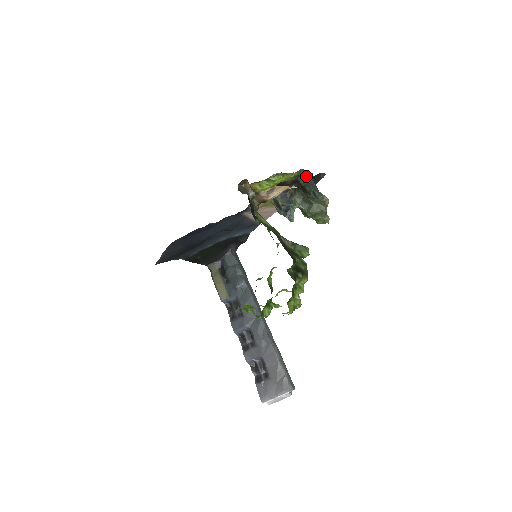
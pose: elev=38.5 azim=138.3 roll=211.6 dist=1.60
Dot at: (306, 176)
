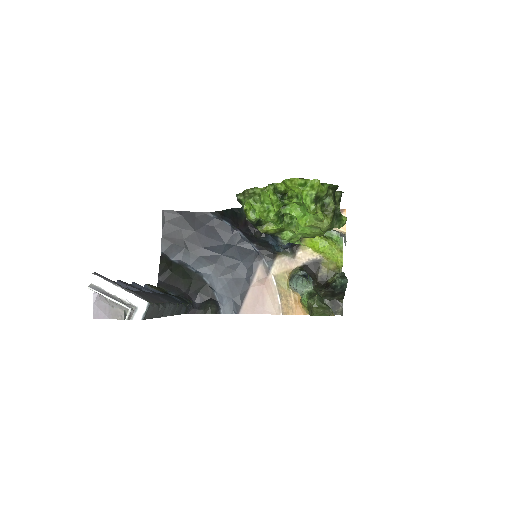
Dot at: occluded
